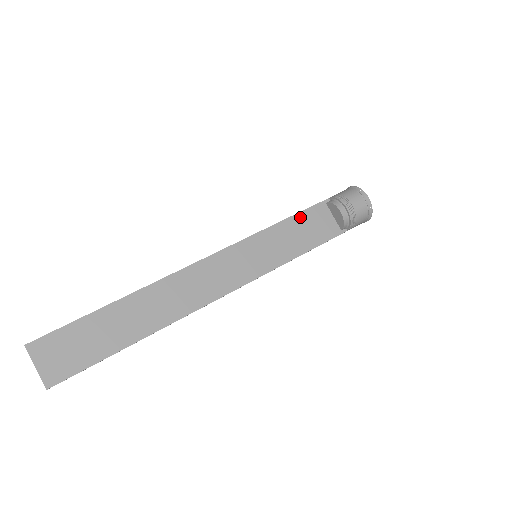
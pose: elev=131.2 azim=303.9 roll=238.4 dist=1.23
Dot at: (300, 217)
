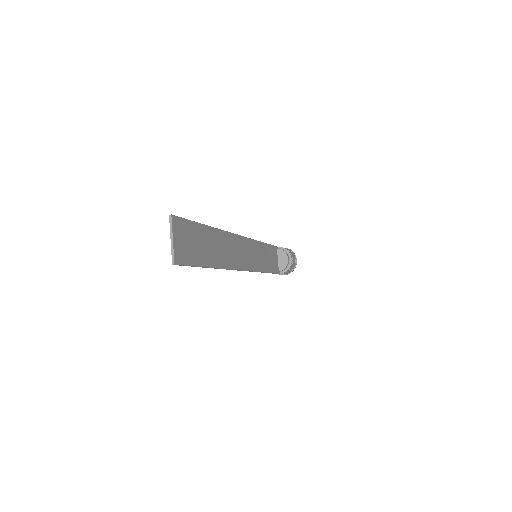
Dot at: (270, 248)
